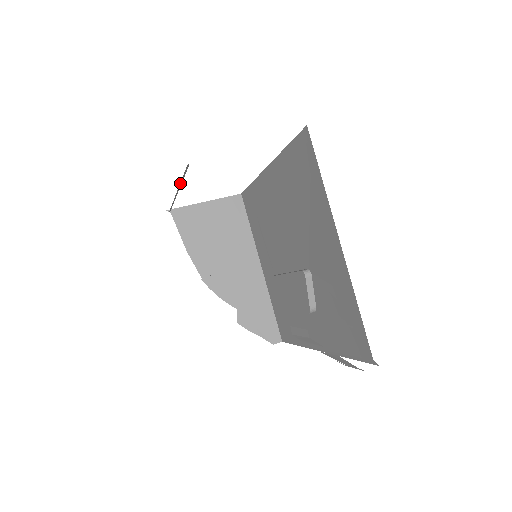
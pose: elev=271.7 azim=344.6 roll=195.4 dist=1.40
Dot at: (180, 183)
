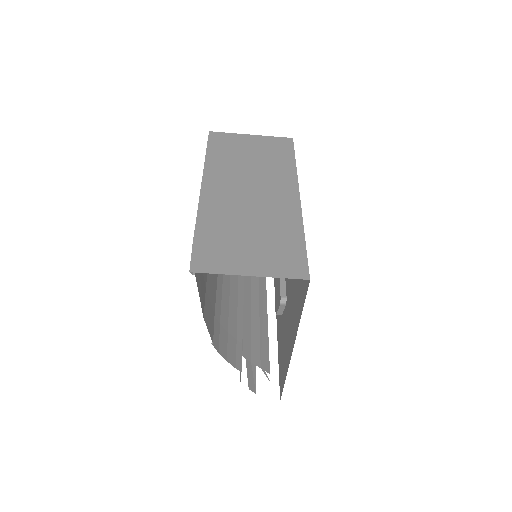
Dot at: (202, 203)
